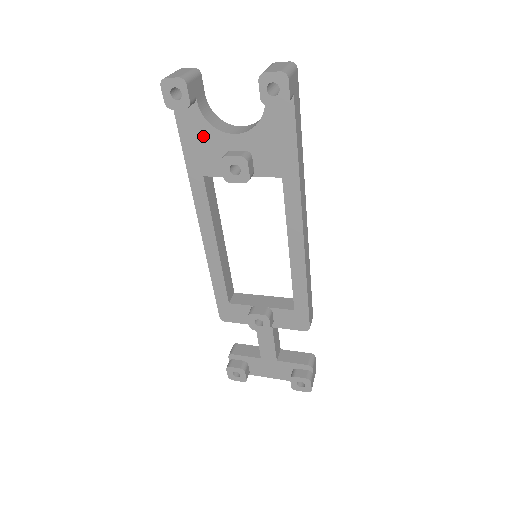
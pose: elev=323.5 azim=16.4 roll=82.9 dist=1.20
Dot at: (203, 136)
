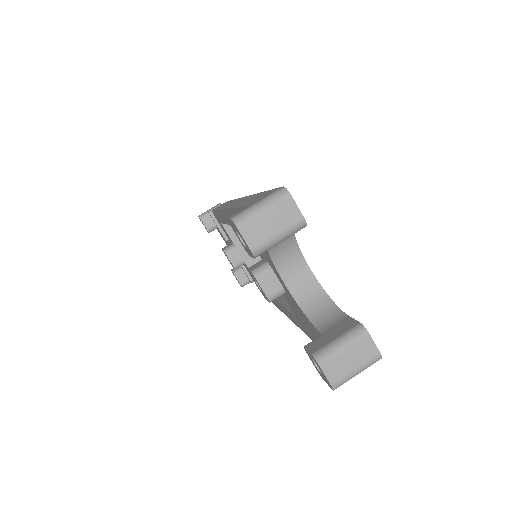
Dot at: occluded
